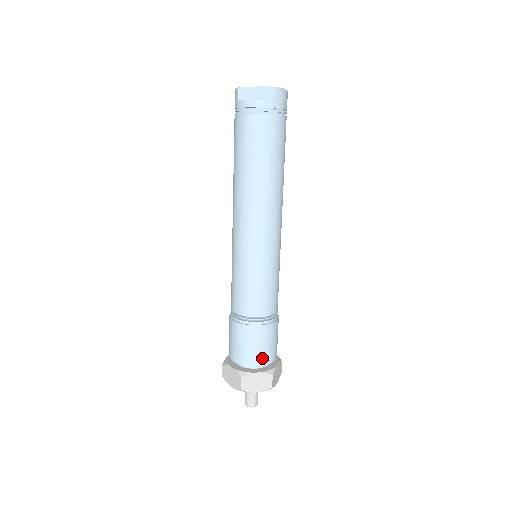
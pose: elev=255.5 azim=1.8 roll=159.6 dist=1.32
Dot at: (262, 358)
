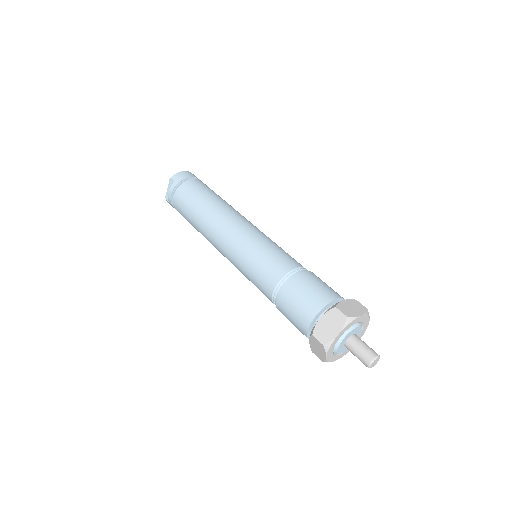
Dot at: (314, 304)
